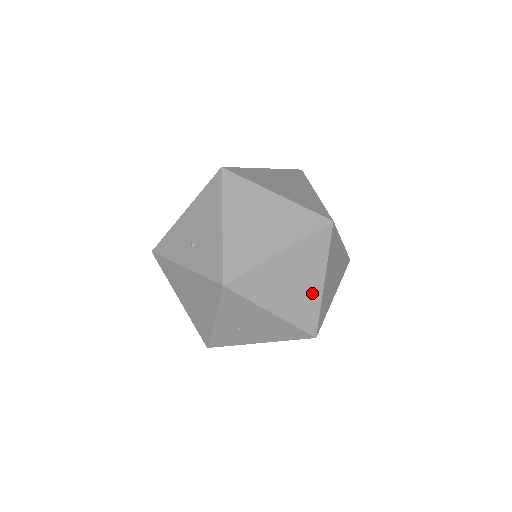
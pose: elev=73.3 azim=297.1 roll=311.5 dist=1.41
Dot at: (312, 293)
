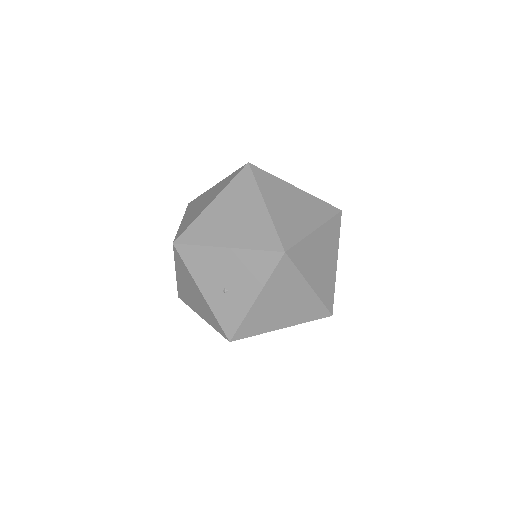
Dot at: (258, 218)
